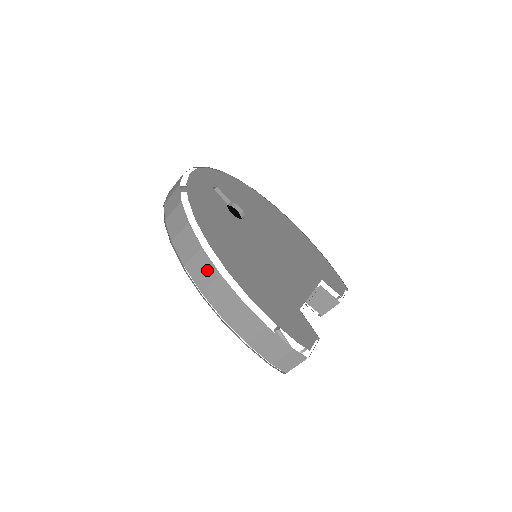
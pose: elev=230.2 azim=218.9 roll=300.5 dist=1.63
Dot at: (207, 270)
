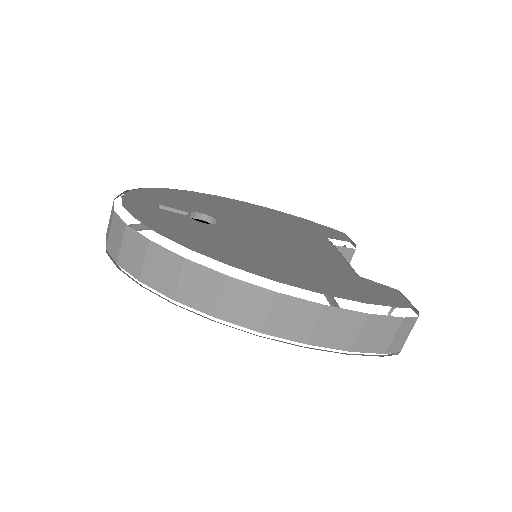
Dot at: (253, 300)
